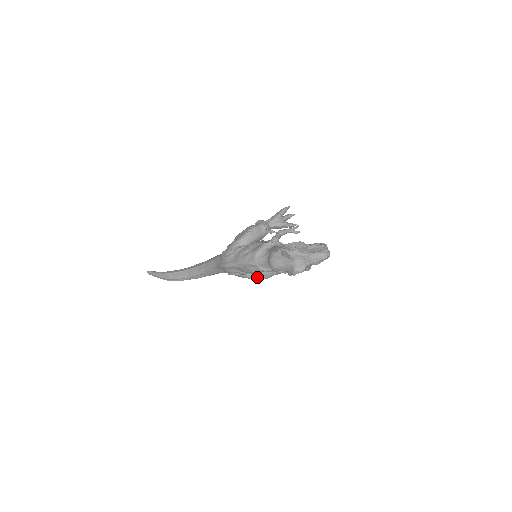
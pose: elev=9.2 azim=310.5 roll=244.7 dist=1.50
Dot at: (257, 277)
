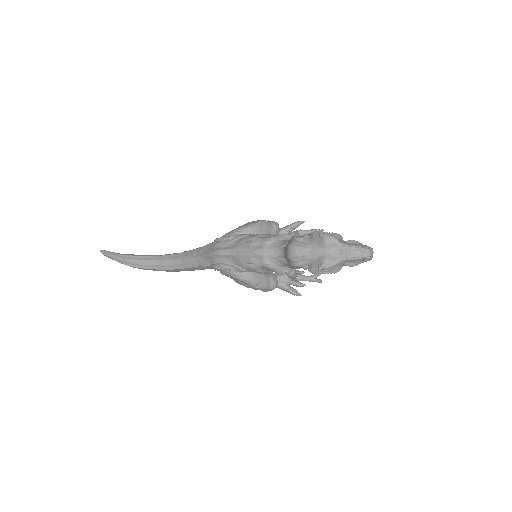
Dot at: (250, 281)
